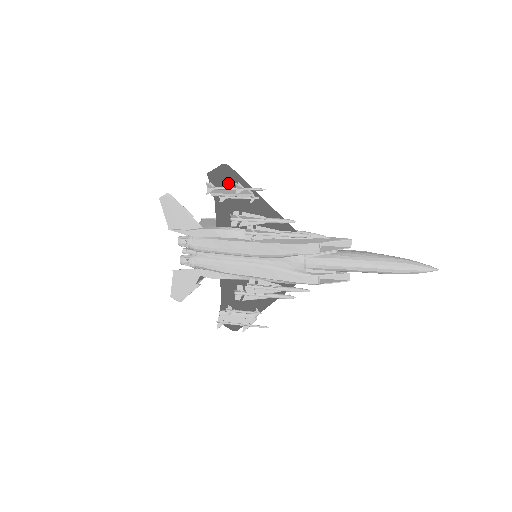
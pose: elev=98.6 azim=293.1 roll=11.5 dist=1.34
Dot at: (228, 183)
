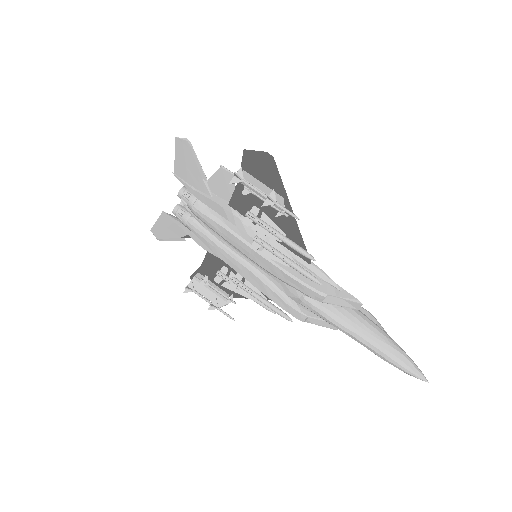
Dot at: (263, 175)
